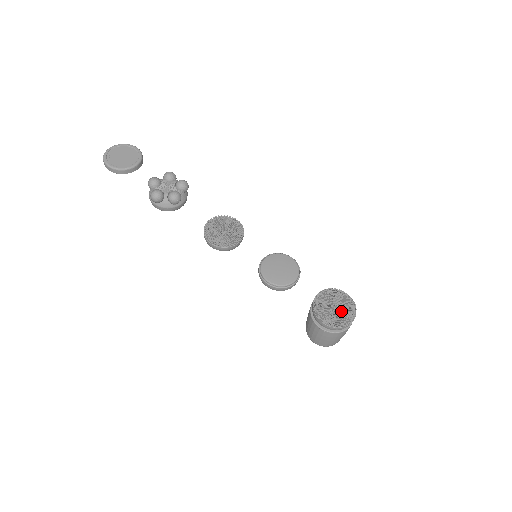
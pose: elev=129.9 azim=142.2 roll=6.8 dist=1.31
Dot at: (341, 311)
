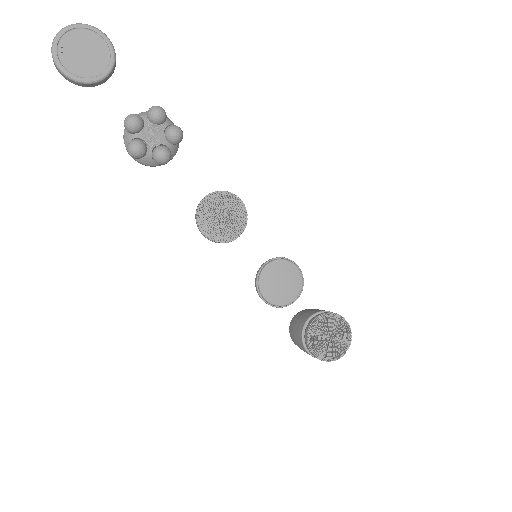
Dot at: (335, 343)
